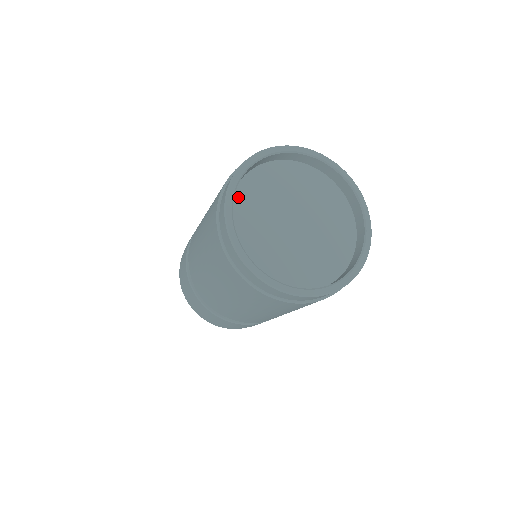
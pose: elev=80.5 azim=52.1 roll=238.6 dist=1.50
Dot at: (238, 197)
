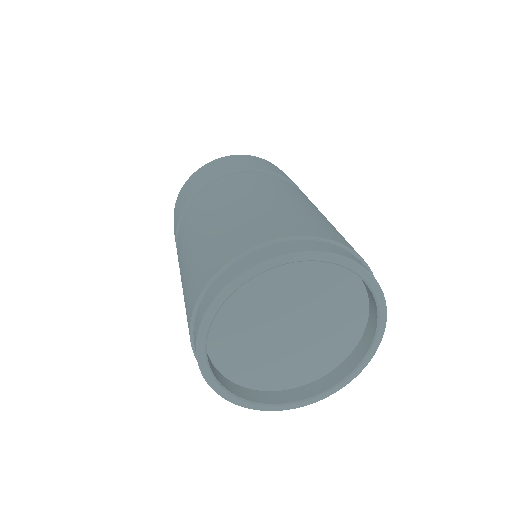
Dot at: occluded
